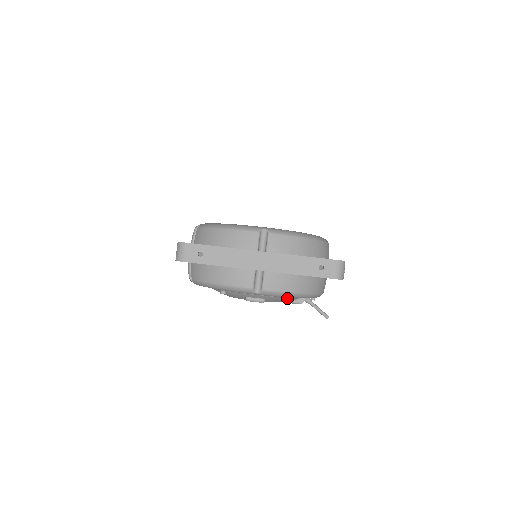
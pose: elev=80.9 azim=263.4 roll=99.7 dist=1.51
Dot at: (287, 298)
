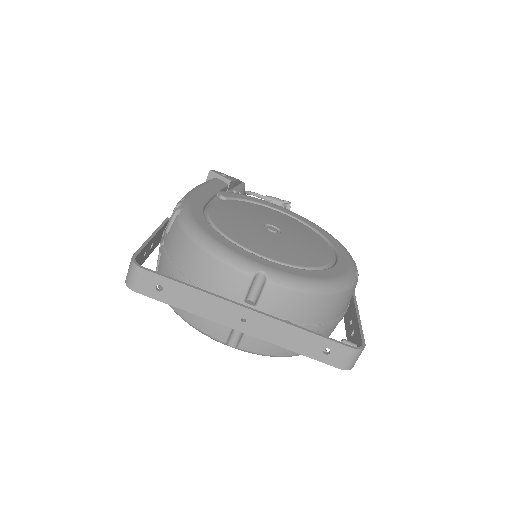
Dot at: occluded
